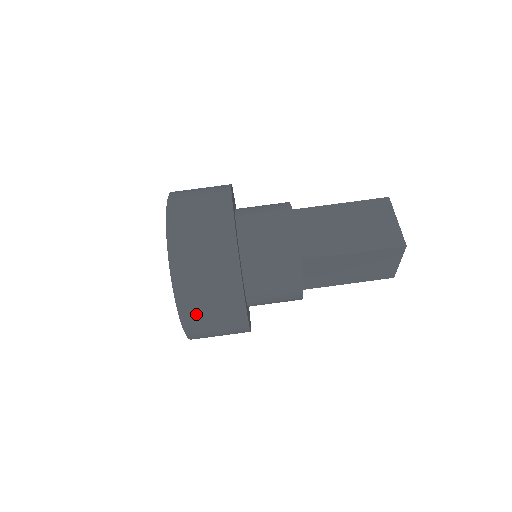
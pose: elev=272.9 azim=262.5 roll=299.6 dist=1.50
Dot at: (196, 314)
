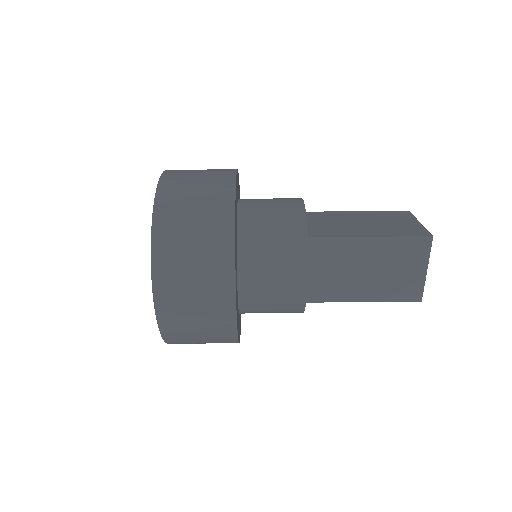
Dot at: (172, 264)
